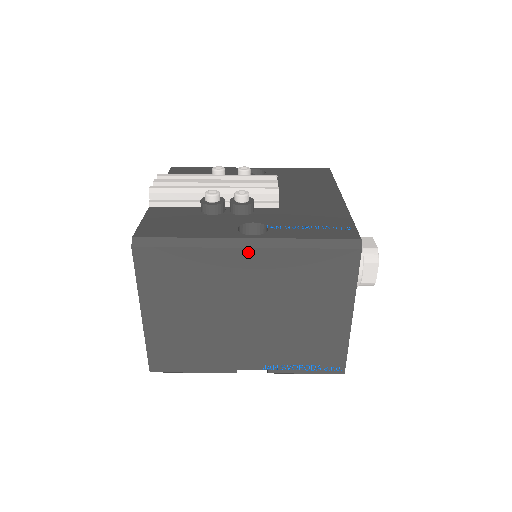
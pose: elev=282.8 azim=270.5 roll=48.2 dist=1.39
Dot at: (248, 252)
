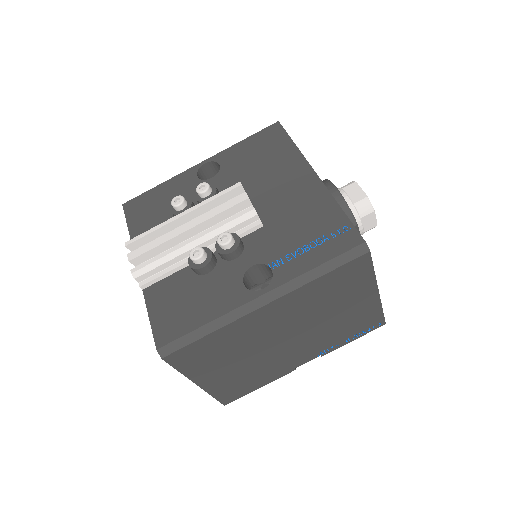
Dot at: (267, 307)
